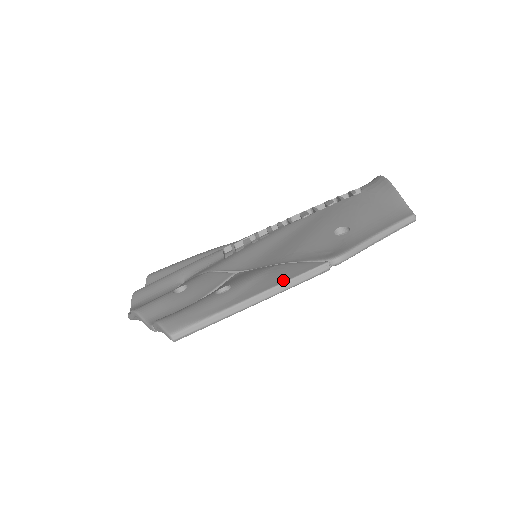
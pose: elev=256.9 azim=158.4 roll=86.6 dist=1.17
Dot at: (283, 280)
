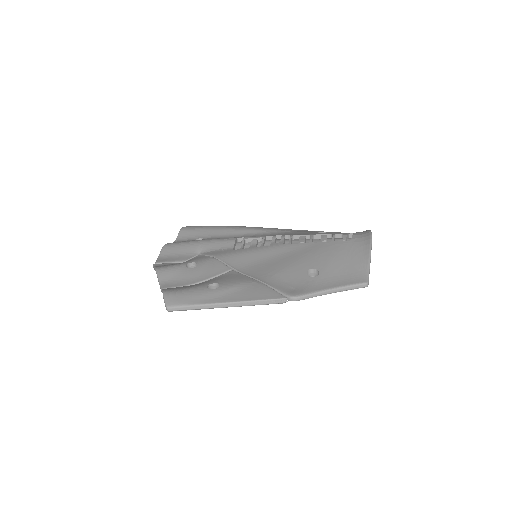
Dot at: (252, 299)
